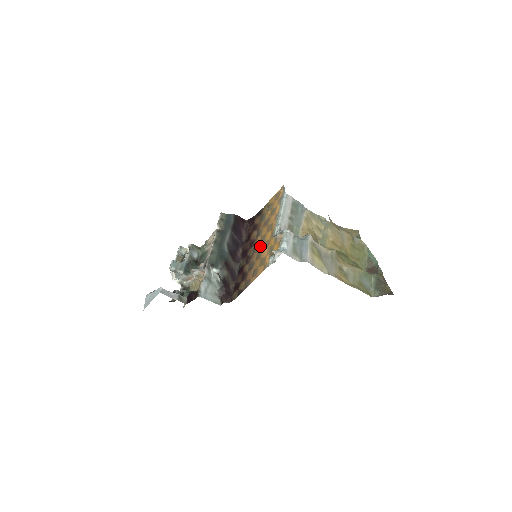
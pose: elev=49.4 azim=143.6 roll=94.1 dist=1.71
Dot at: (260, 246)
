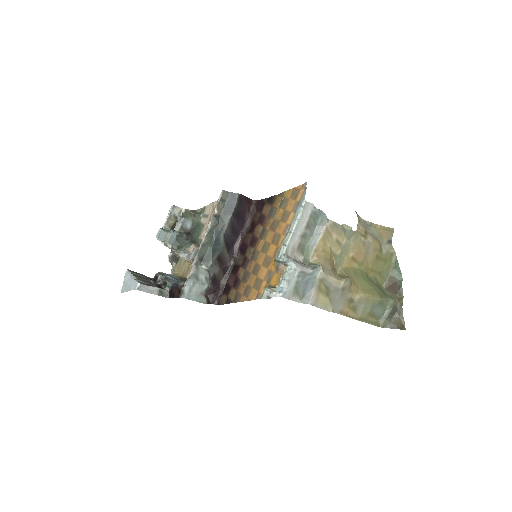
Dot at: (260, 256)
